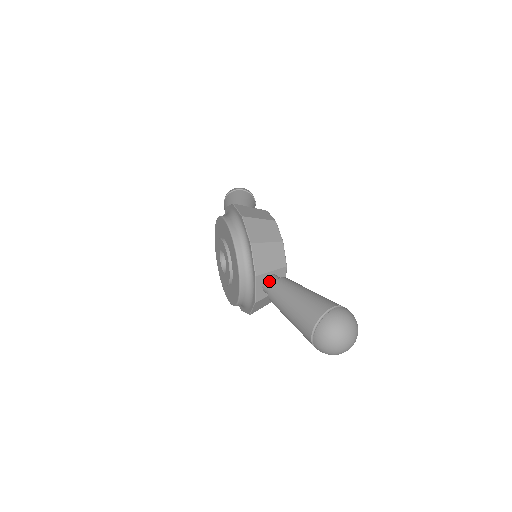
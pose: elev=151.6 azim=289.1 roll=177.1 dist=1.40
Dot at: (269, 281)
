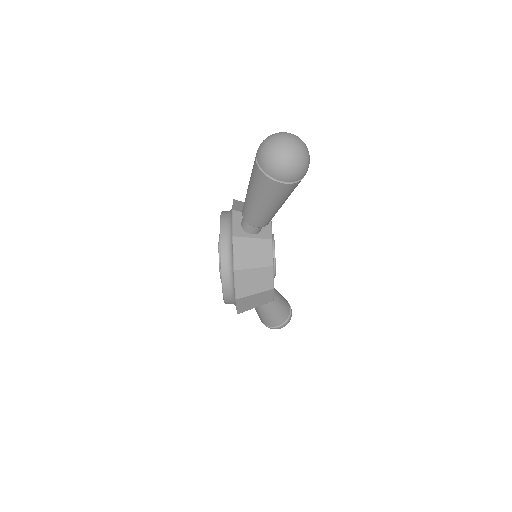
Dot at: occluded
